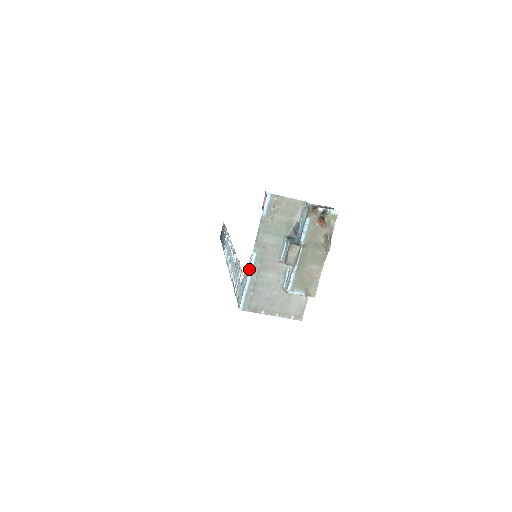
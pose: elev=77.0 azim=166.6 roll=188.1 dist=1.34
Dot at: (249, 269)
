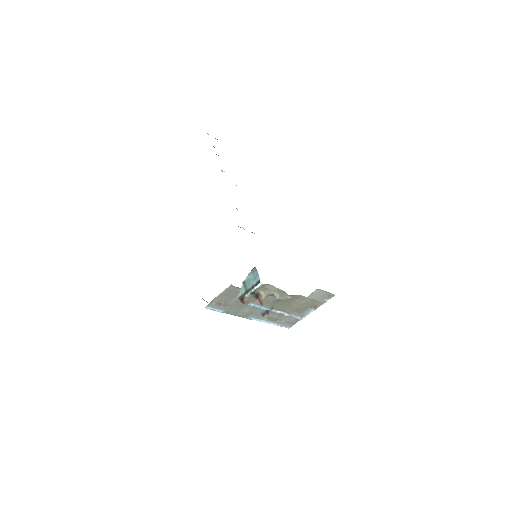
Dot at: occluded
